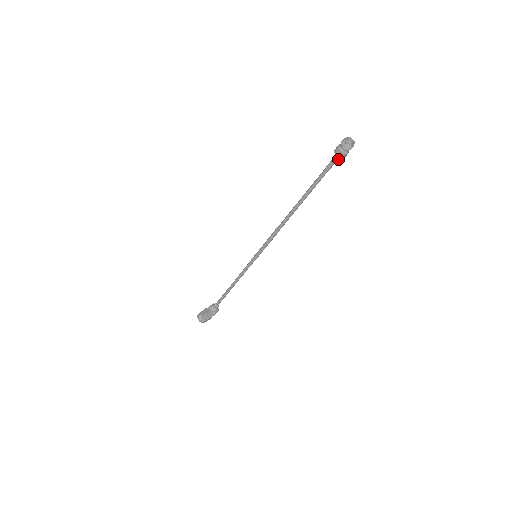
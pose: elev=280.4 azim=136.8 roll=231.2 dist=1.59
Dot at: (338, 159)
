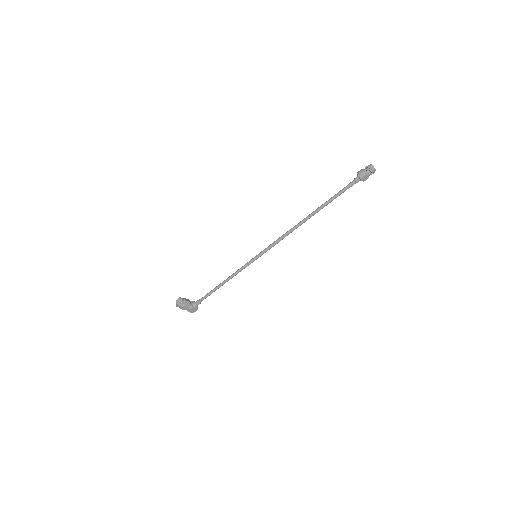
Dot at: (358, 180)
